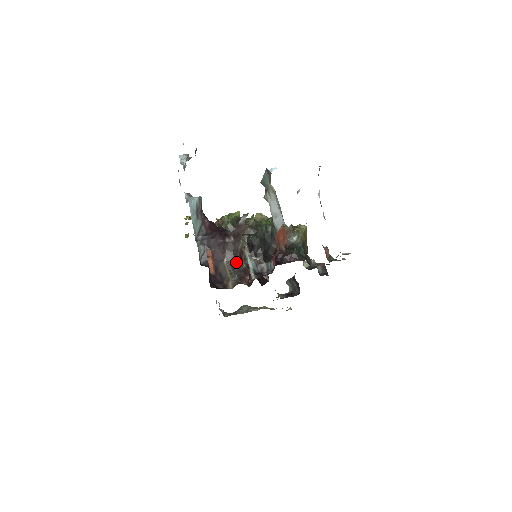
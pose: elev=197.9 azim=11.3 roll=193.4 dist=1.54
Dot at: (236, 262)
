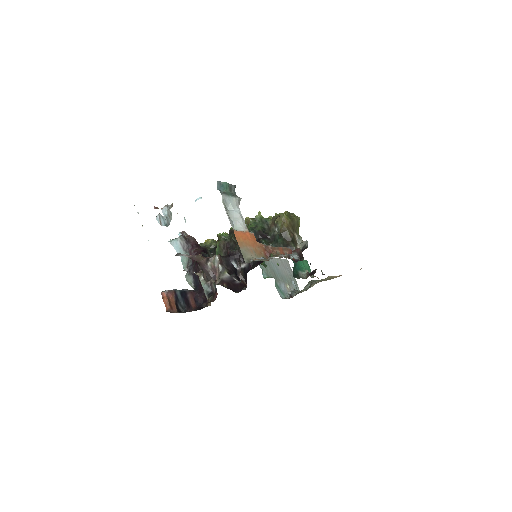
Dot at: occluded
